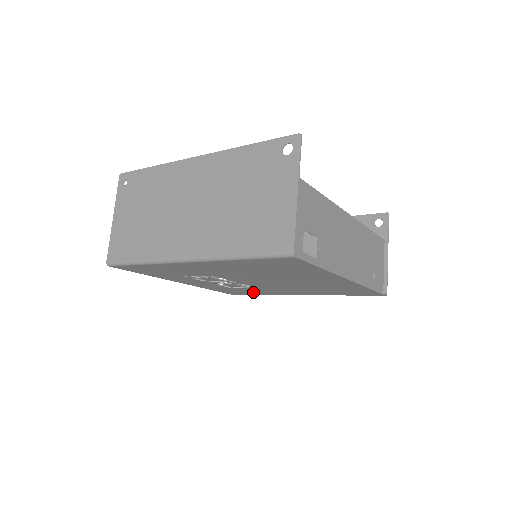
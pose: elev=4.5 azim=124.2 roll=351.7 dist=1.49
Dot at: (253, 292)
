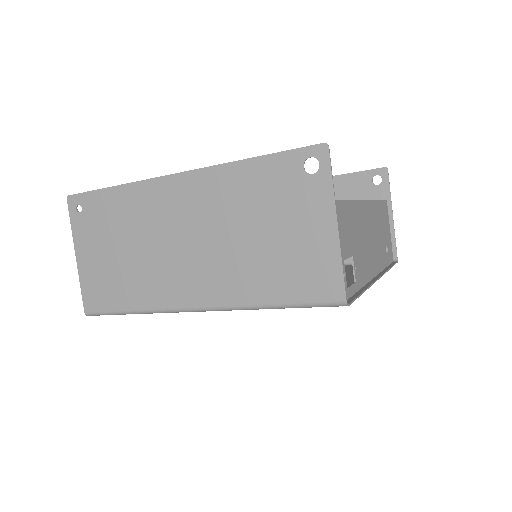
Dot at: occluded
